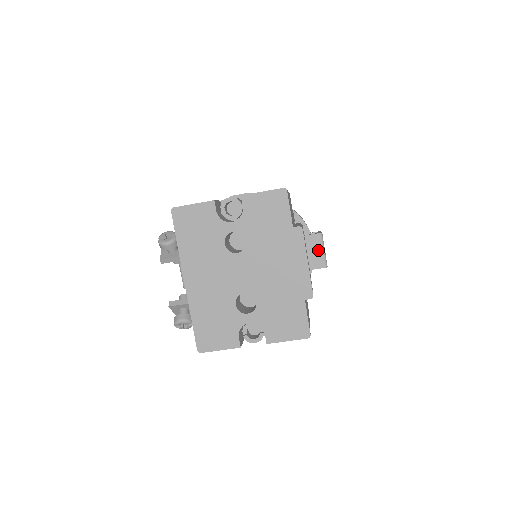
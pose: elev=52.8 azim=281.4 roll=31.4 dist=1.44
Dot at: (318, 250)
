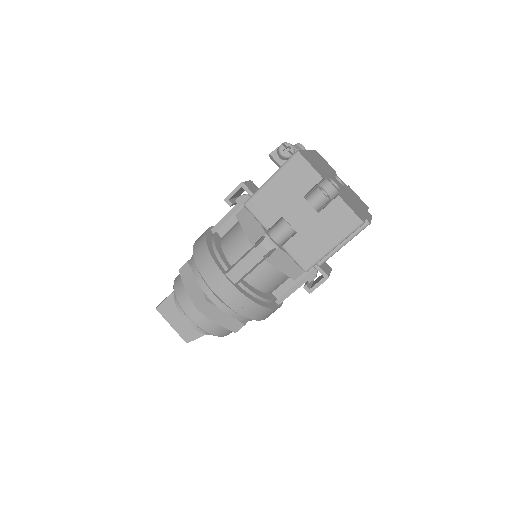
Dot at: (328, 269)
